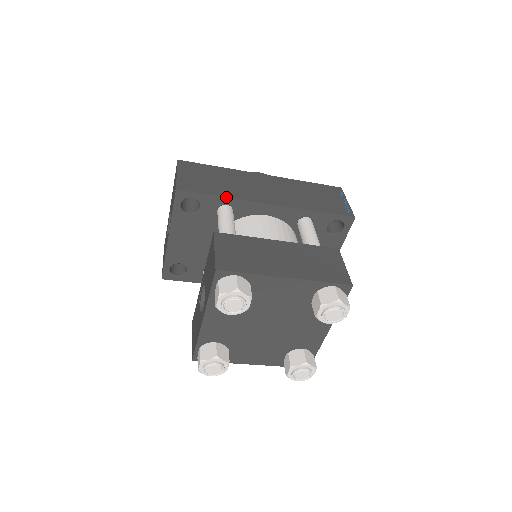
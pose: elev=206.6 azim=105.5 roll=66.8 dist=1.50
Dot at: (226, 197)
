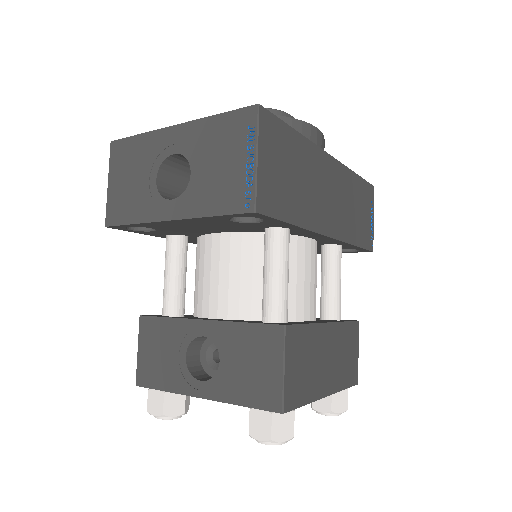
Dot at: (299, 226)
